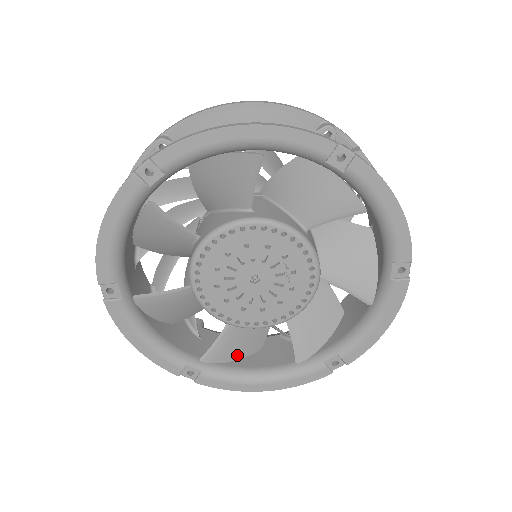
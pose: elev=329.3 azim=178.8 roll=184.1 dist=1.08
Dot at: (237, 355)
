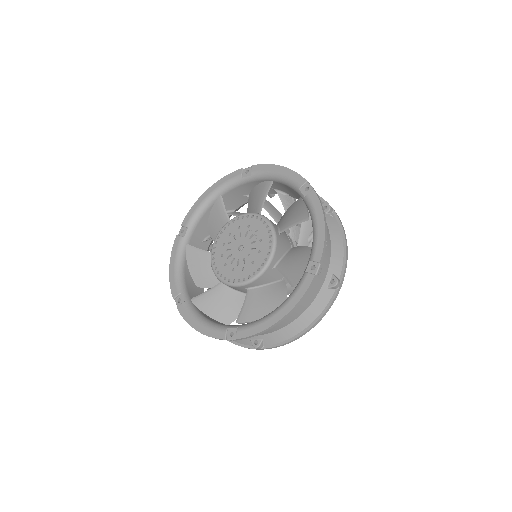
Dot at: (263, 315)
